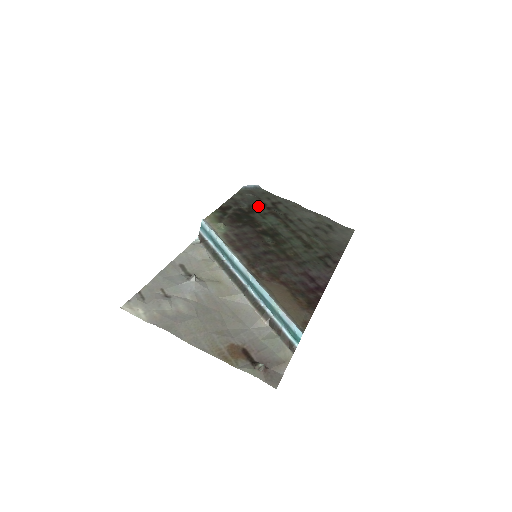
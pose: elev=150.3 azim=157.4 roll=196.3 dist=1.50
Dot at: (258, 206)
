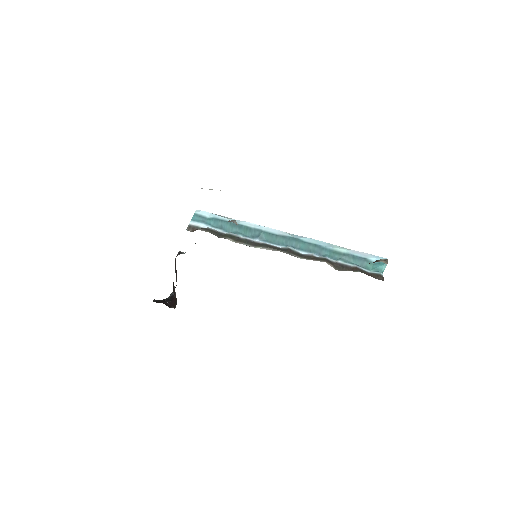
Dot at: occluded
